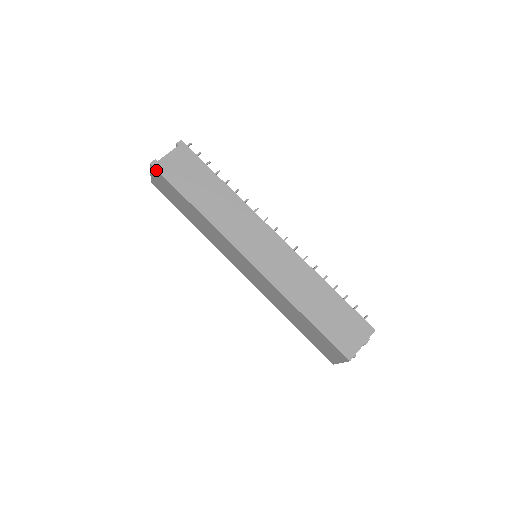
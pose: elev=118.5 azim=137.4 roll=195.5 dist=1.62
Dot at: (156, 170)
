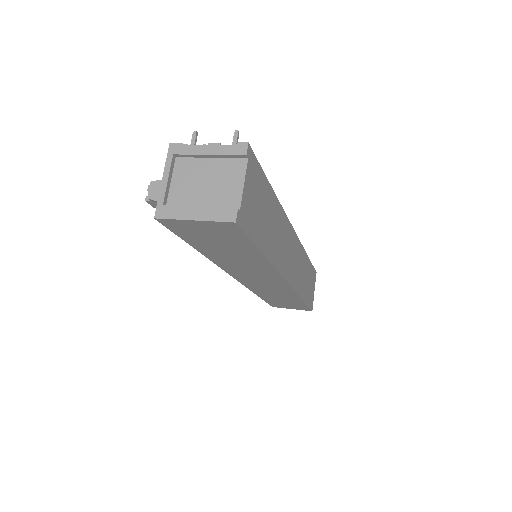
Dot at: (238, 229)
